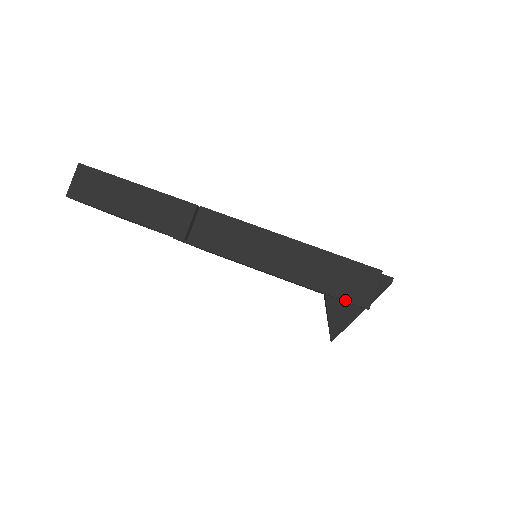
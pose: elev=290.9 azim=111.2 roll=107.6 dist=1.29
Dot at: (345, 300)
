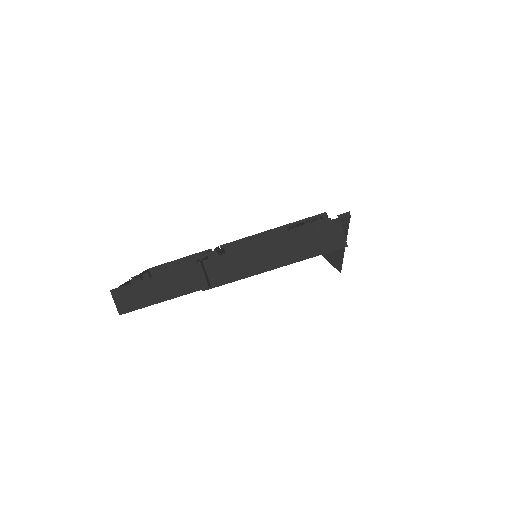
Dot at: (330, 251)
